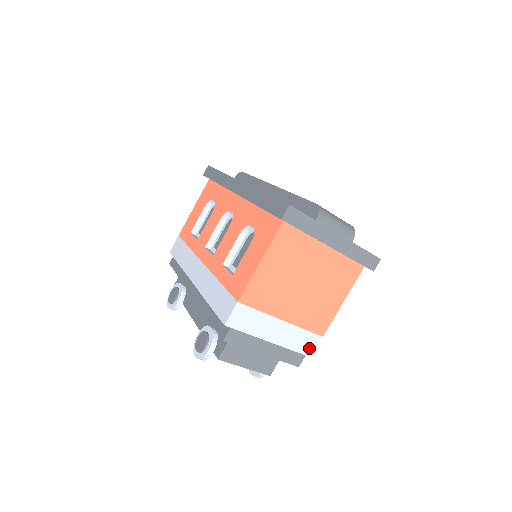
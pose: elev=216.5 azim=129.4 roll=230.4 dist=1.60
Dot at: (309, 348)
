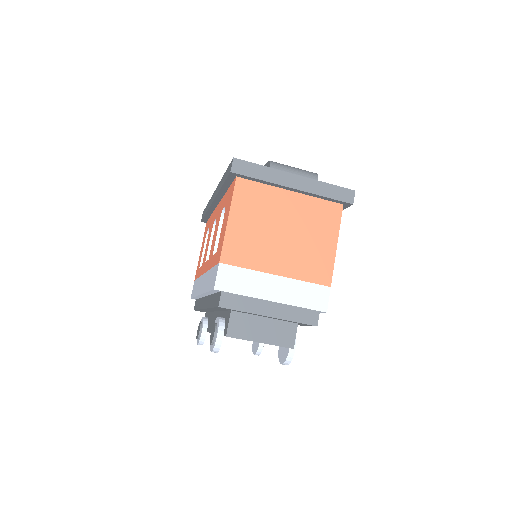
Dot at: (320, 302)
